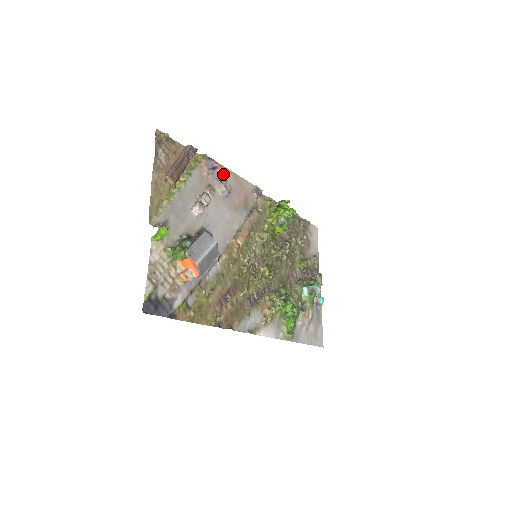
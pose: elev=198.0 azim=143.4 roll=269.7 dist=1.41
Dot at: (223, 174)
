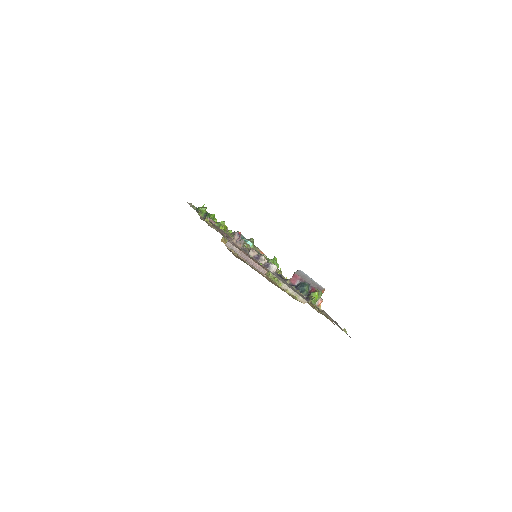
Dot at: occluded
